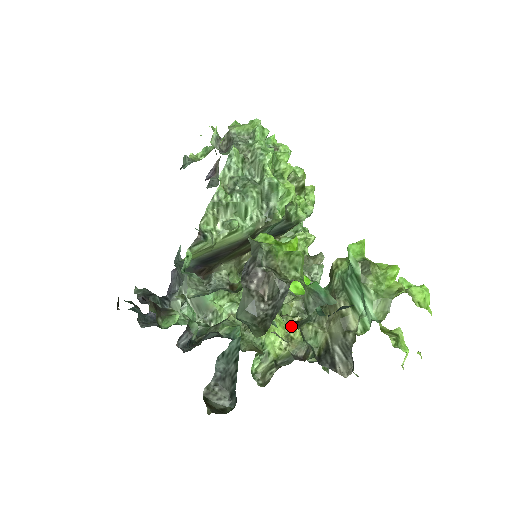
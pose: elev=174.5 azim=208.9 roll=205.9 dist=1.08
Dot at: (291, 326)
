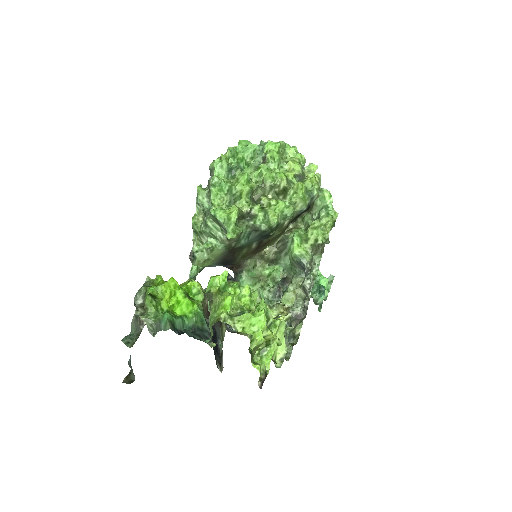
Dot at: (279, 313)
